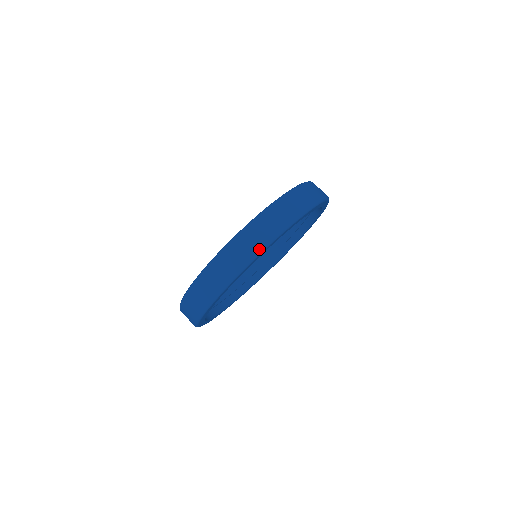
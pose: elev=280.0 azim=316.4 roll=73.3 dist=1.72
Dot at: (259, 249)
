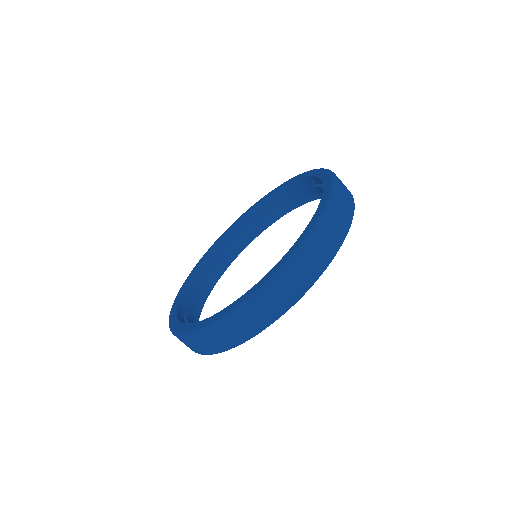
Dot at: (235, 344)
